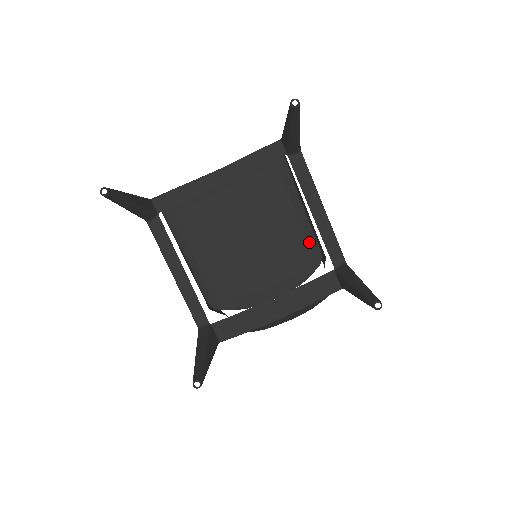
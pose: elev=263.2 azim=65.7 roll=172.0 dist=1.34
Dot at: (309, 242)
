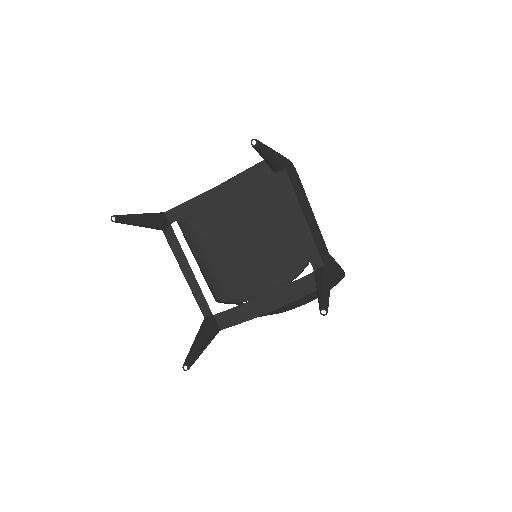
Dot at: (297, 246)
